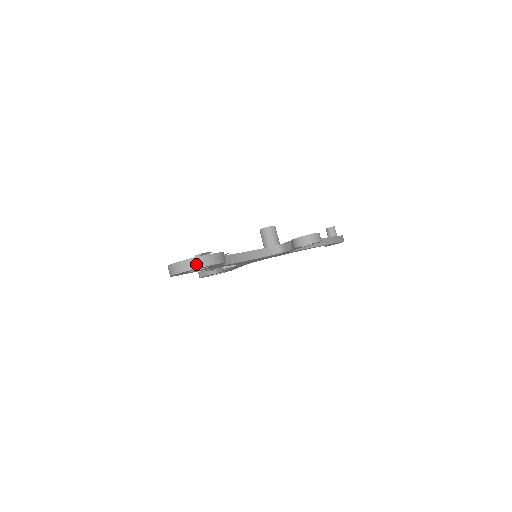
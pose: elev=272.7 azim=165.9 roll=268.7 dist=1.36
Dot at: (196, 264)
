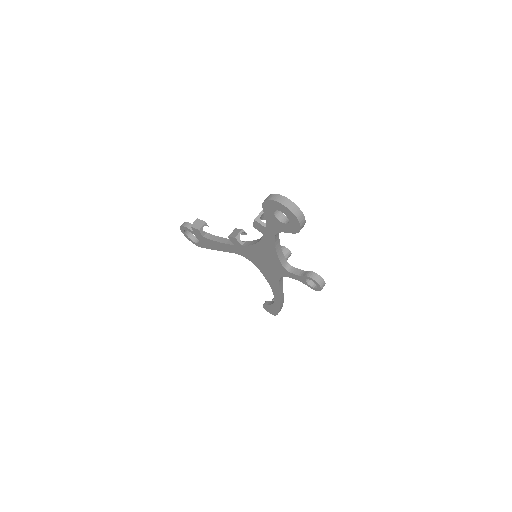
Dot at: (297, 213)
